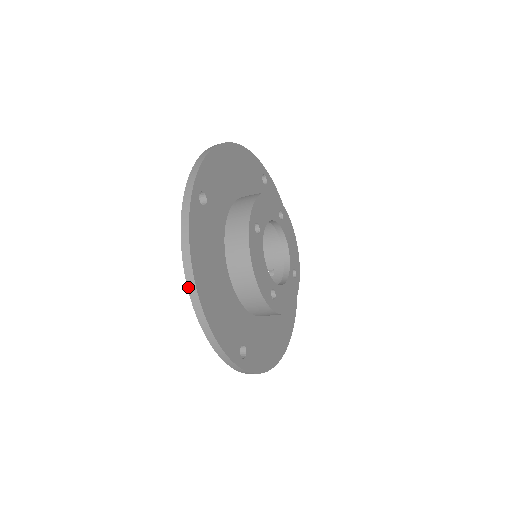
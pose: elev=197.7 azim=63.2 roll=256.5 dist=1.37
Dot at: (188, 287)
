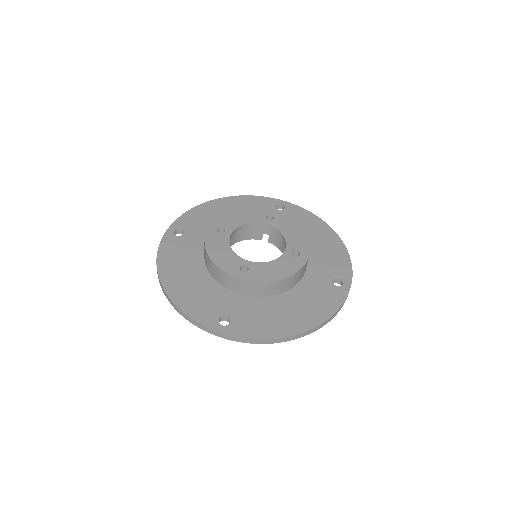
Dot at: (160, 283)
